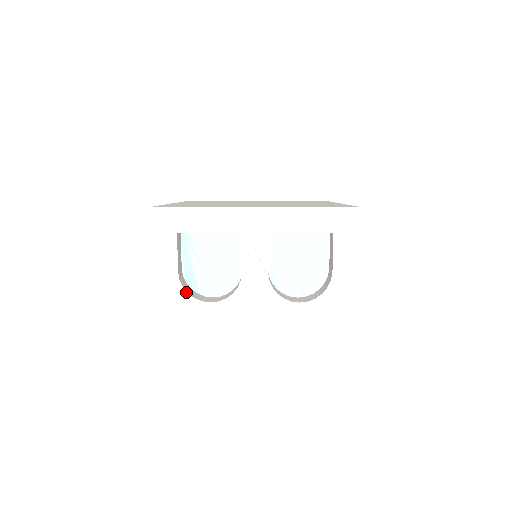
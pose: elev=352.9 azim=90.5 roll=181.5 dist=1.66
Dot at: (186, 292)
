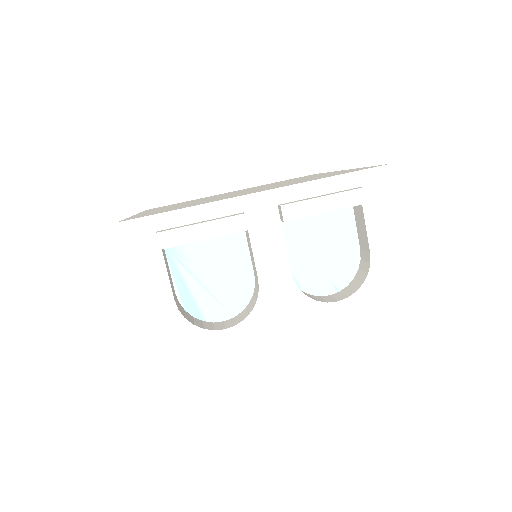
Dot at: (191, 324)
